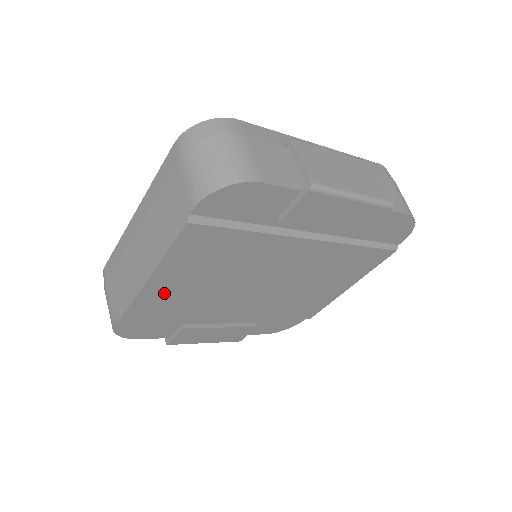
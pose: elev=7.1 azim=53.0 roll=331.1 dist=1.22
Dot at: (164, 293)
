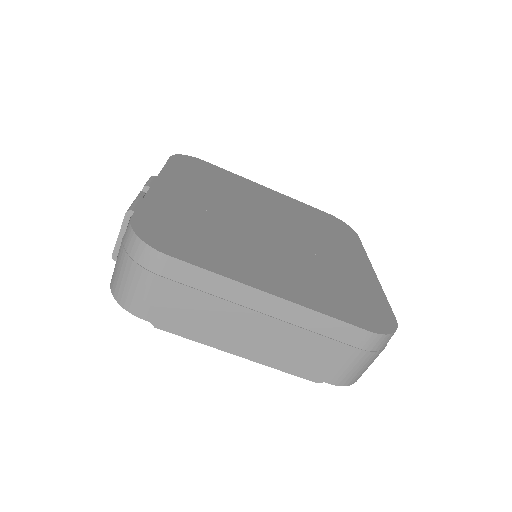
Dot at: occluded
